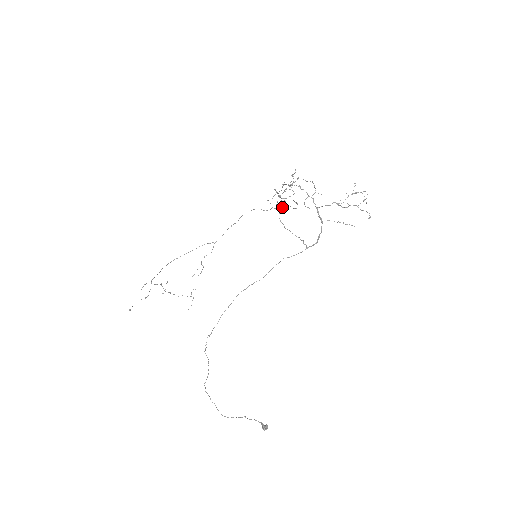
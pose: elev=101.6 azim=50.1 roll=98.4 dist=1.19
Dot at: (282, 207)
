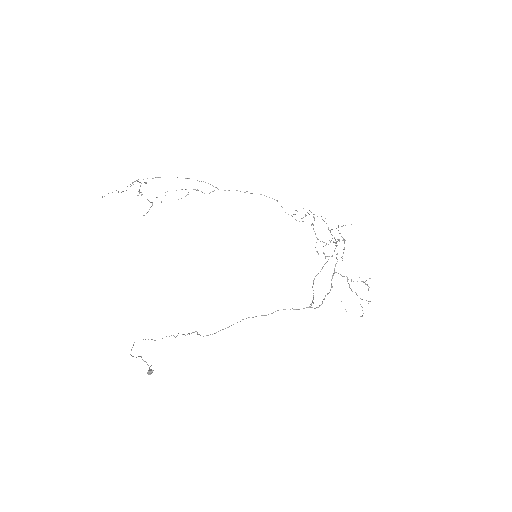
Dot at: (299, 221)
